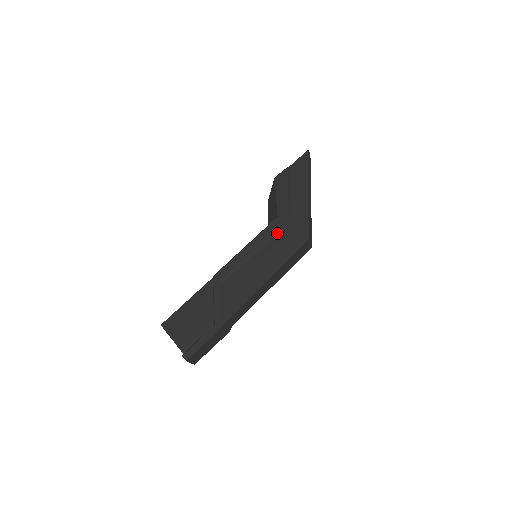
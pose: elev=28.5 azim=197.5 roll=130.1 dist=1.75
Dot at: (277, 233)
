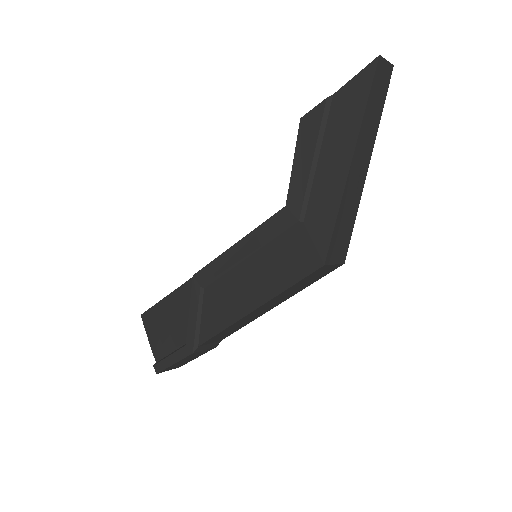
Dot at: (280, 236)
